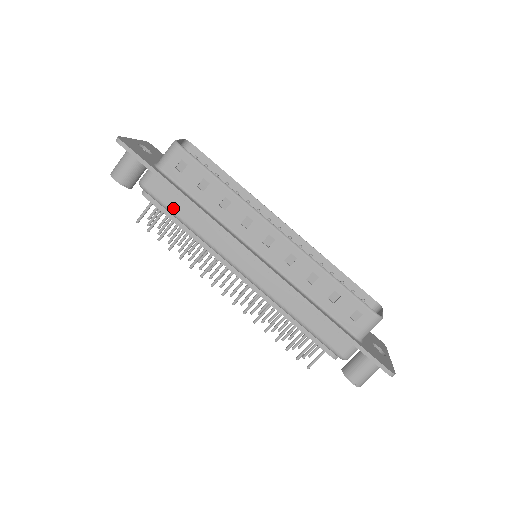
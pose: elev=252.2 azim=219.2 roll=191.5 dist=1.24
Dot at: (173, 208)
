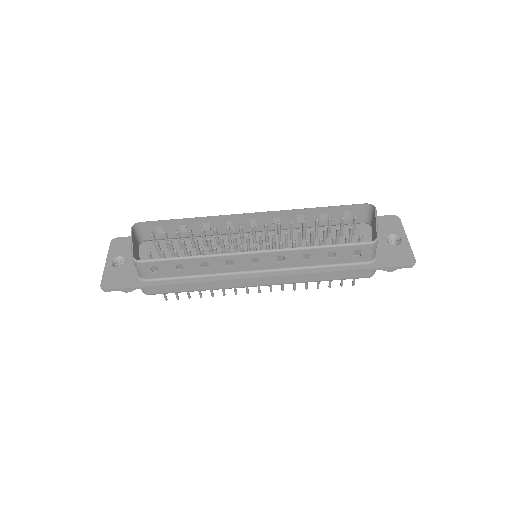
Dot at: (178, 291)
